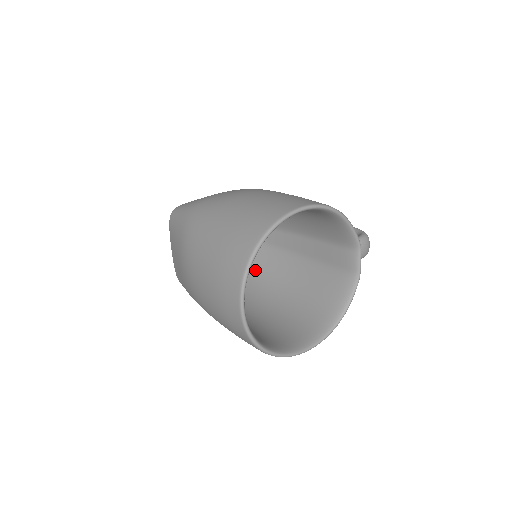
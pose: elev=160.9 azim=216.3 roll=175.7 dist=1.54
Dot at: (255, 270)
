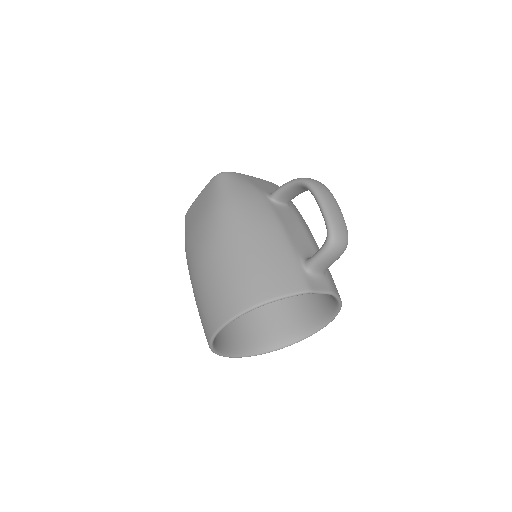
Dot at: occluded
